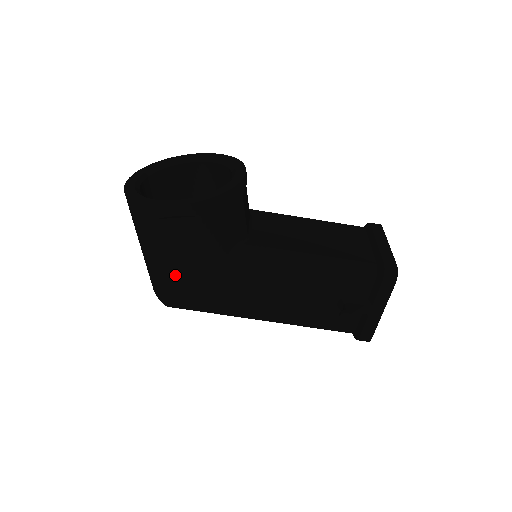
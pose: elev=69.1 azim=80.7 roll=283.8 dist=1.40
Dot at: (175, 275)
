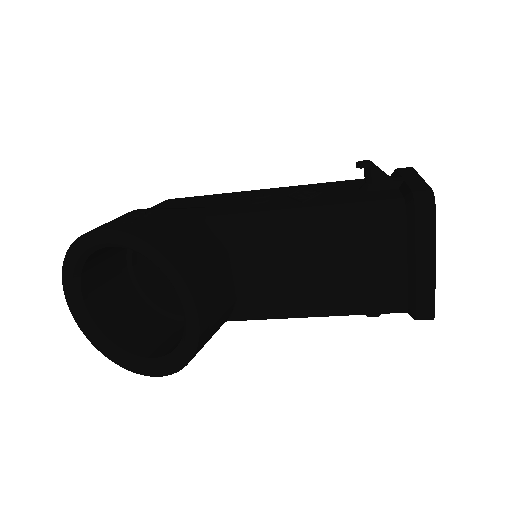
Dot at: occluded
